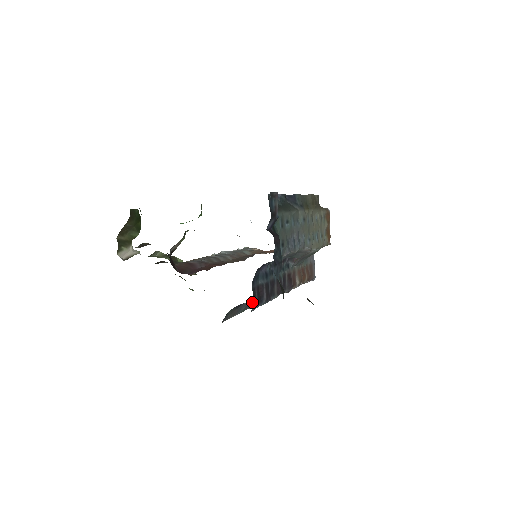
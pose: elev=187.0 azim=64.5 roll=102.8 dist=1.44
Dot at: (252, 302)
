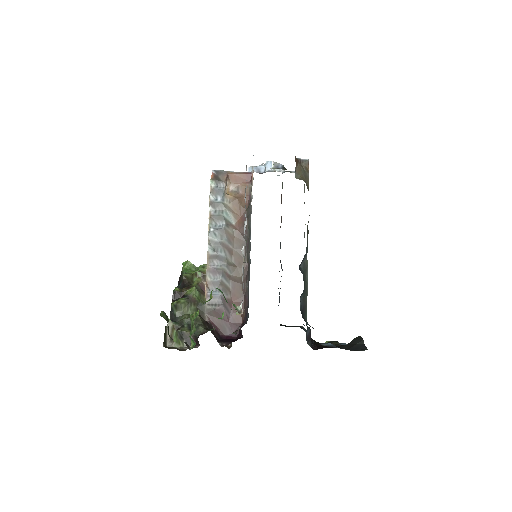
Dot at: occluded
